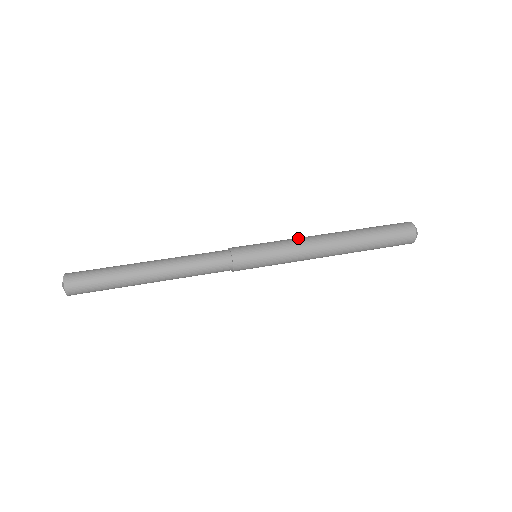
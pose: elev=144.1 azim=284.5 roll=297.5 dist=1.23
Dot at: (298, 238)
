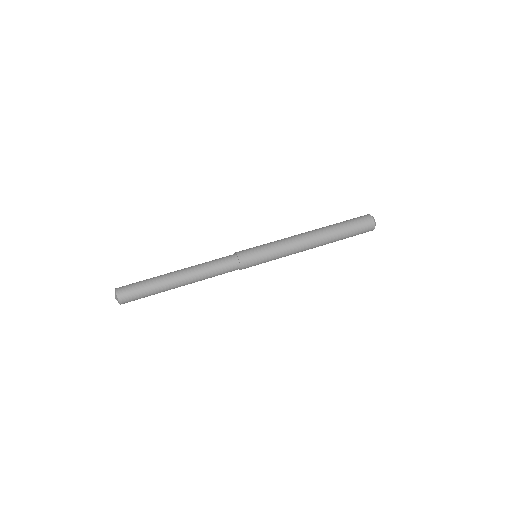
Dot at: (290, 244)
